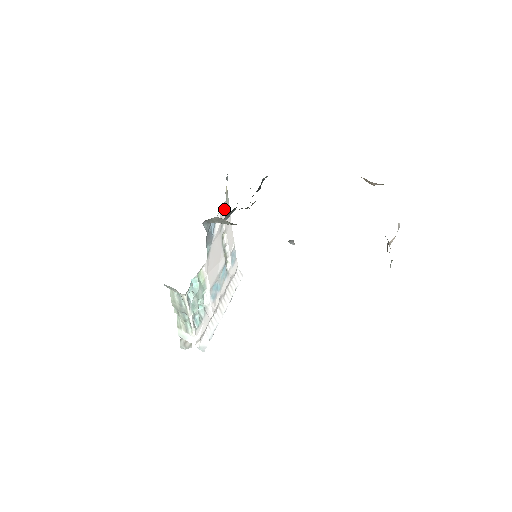
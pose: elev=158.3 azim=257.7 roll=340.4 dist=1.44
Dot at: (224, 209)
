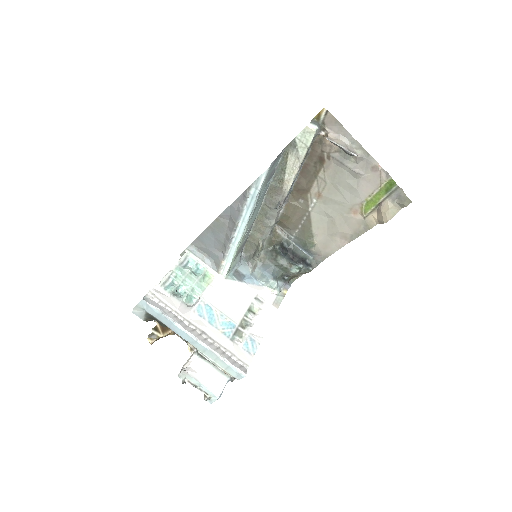
Dot at: (272, 297)
